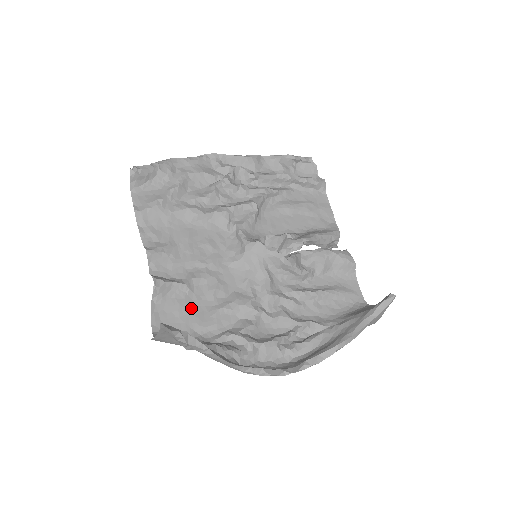
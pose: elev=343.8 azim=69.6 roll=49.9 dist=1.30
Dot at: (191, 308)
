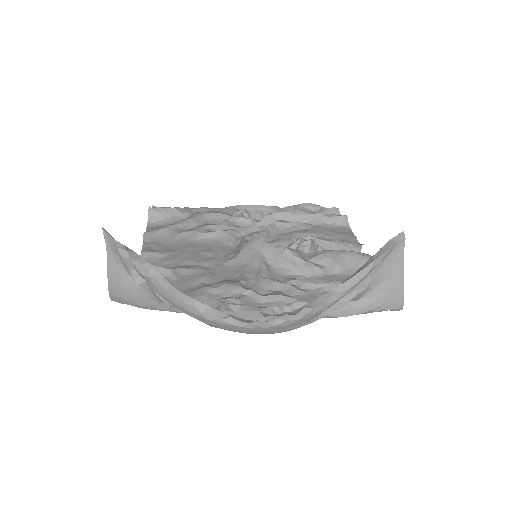
Dot at: occluded
